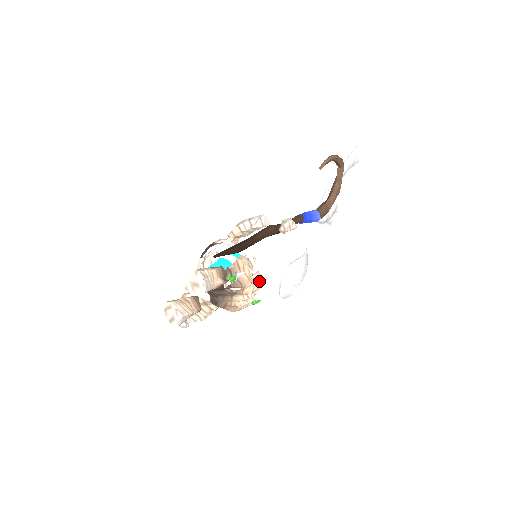
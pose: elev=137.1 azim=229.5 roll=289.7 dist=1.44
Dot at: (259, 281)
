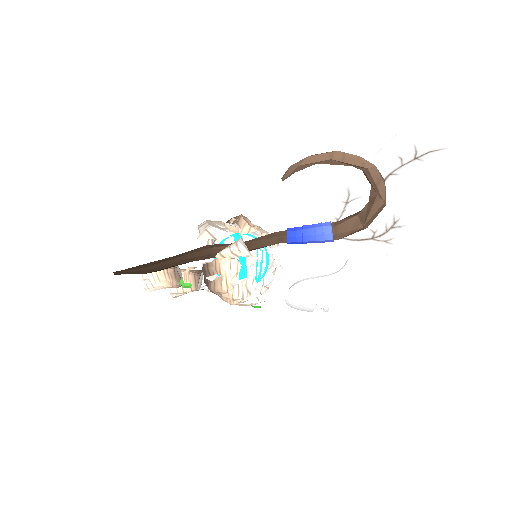
Dot at: (246, 289)
